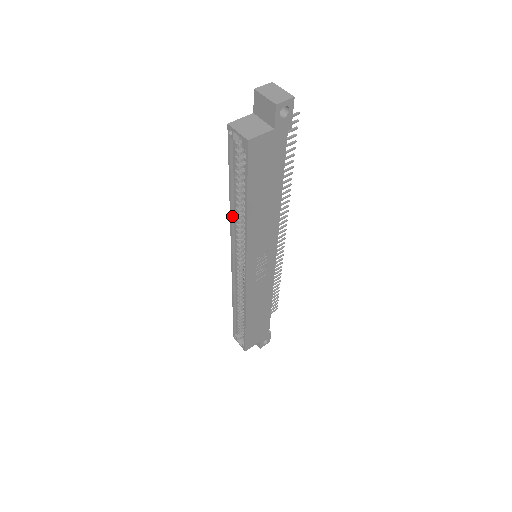
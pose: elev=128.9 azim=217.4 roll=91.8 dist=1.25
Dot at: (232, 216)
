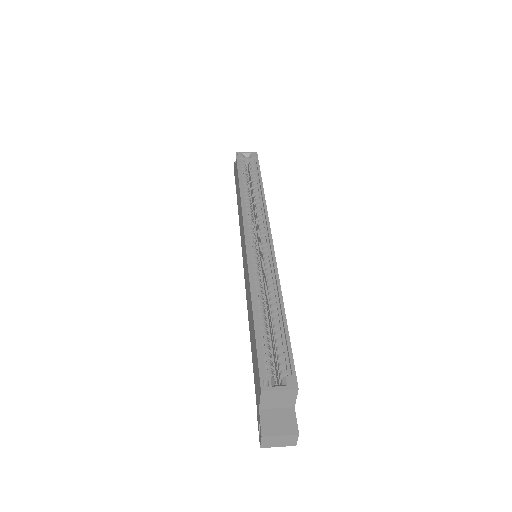
Dot at: (243, 199)
